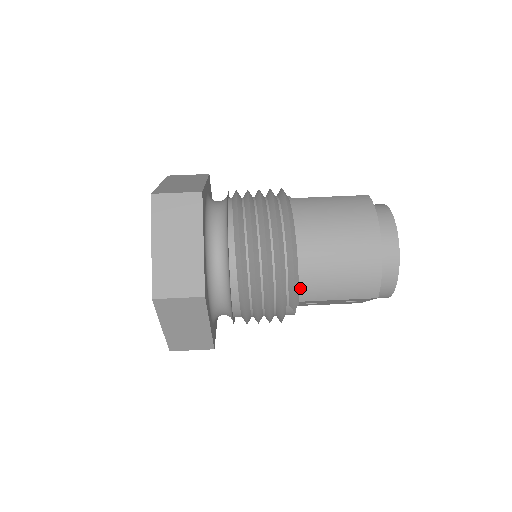
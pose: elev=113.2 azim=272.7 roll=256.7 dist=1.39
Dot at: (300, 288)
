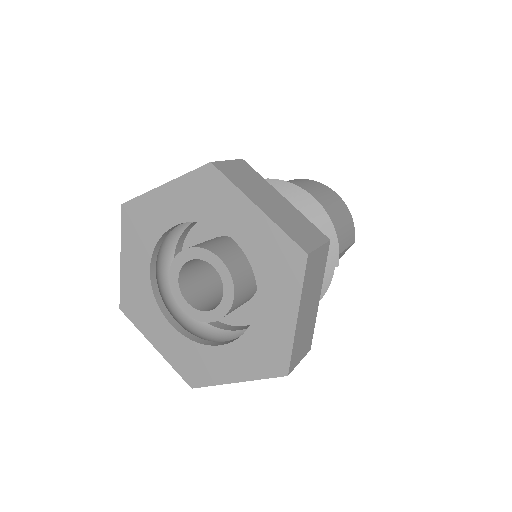
Dot at: occluded
